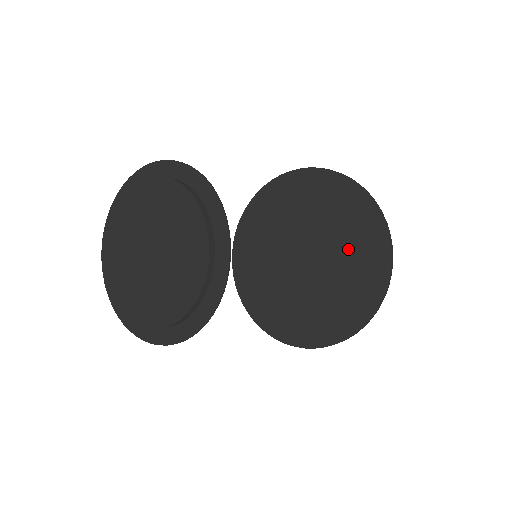
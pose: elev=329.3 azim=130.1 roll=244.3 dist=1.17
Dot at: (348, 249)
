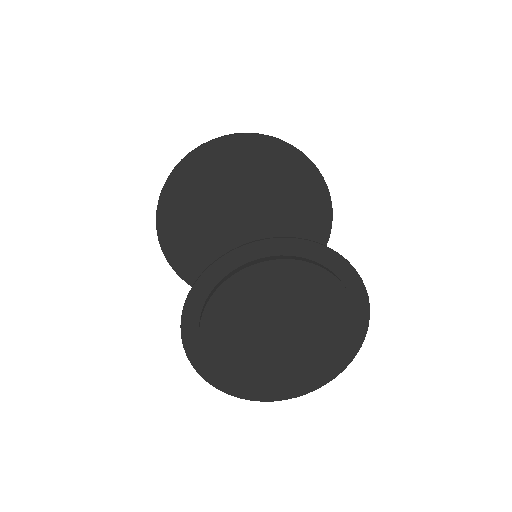
Dot at: (289, 201)
